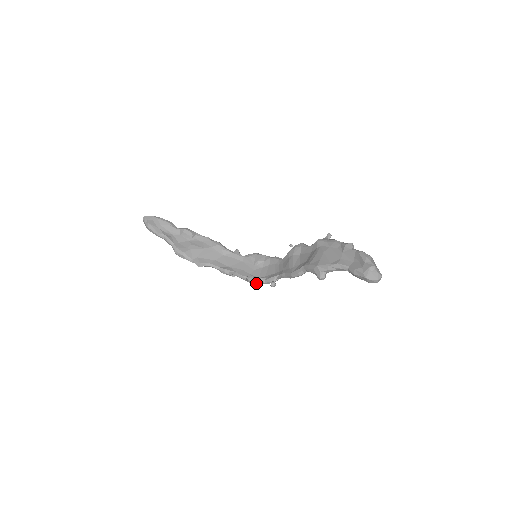
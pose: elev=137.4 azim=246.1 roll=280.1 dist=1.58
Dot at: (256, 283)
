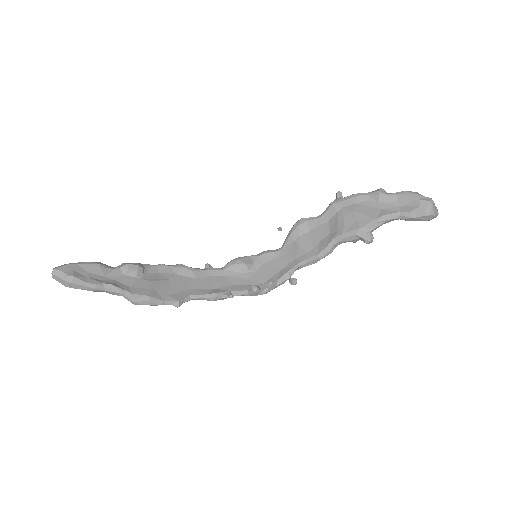
Dot at: (265, 291)
